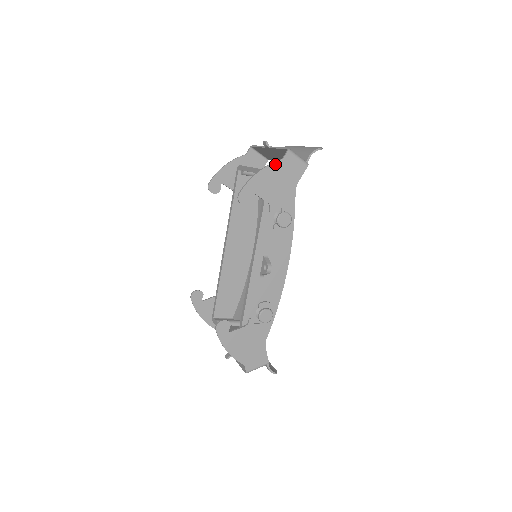
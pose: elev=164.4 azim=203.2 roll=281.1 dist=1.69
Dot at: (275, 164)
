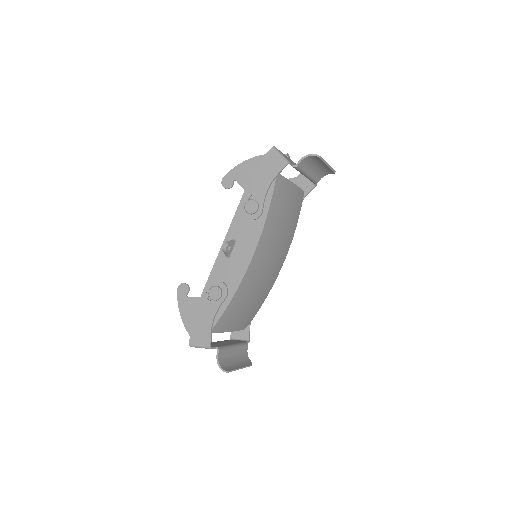
Dot at: (258, 158)
